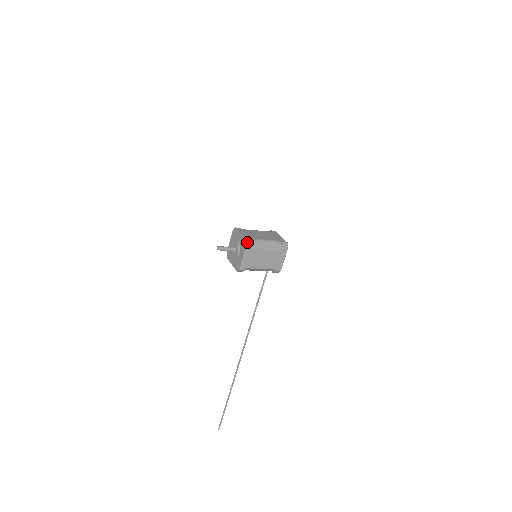
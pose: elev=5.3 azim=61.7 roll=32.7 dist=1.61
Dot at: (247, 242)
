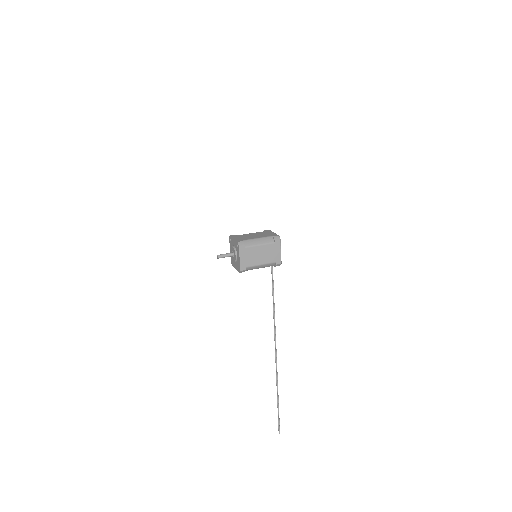
Dot at: (239, 244)
